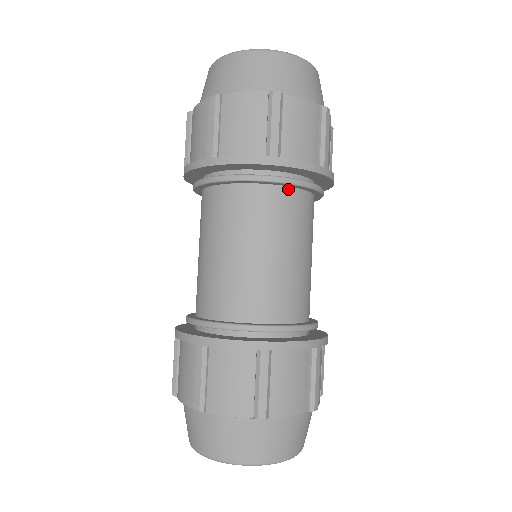
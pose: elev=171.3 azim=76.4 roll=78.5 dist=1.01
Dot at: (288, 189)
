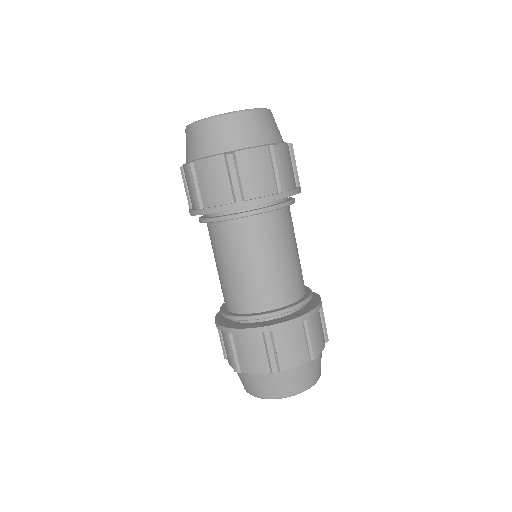
Dot at: (285, 208)
